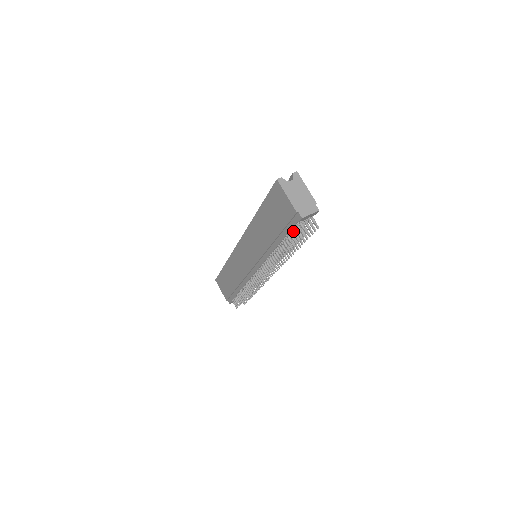
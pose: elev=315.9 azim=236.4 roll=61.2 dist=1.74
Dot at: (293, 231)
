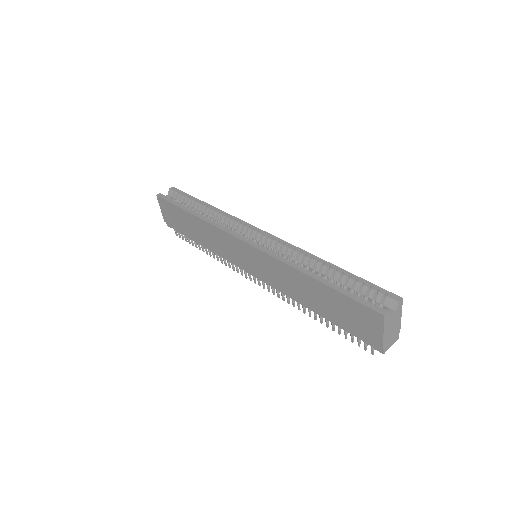
Dot at: (353, 333)
